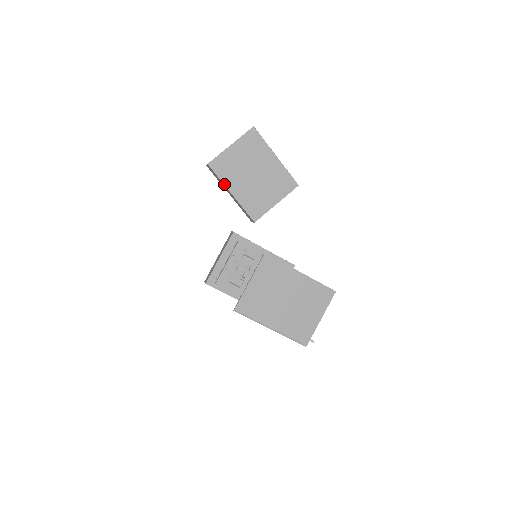
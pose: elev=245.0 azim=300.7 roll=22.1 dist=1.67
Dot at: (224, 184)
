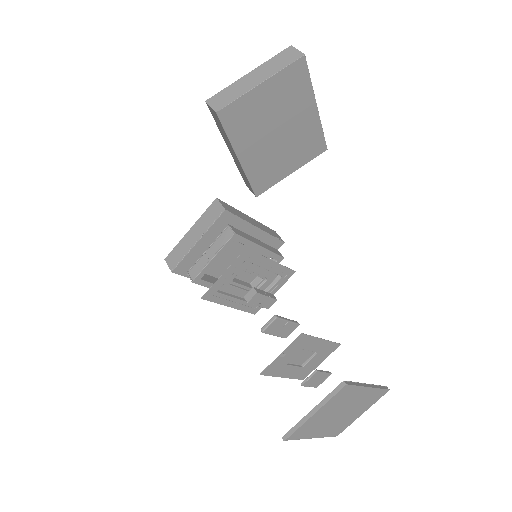
Dot at: (232, 145)
